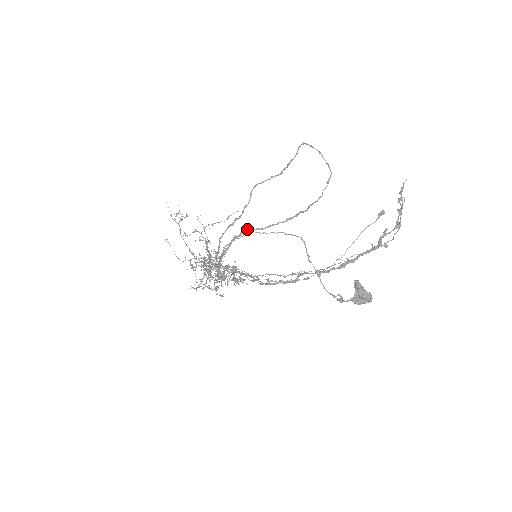
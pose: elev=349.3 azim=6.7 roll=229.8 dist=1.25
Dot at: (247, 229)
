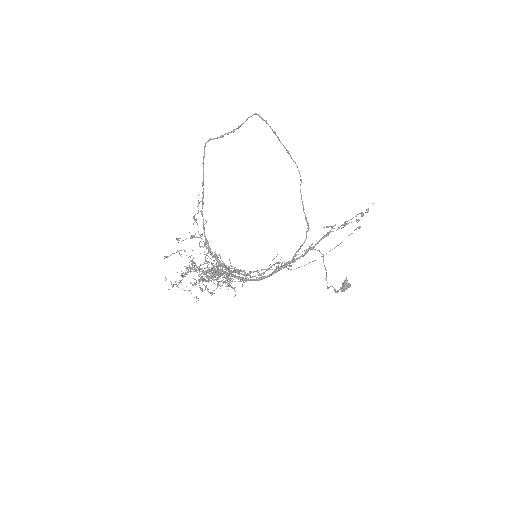
Dot at: occluded
